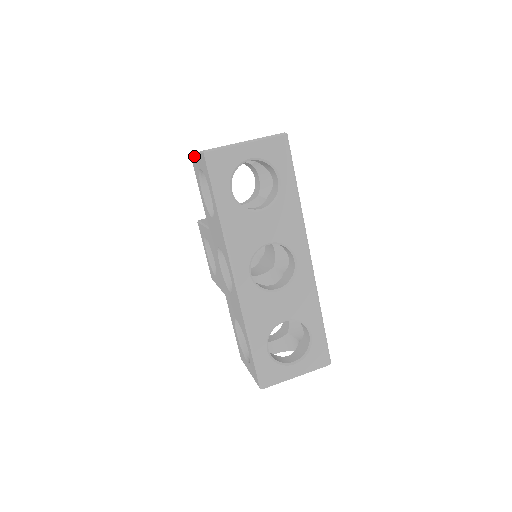
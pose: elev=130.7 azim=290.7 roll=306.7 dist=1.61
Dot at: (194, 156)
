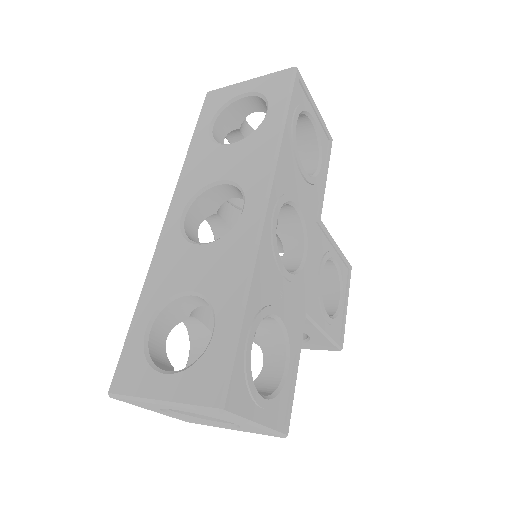
Dot at: occluded
